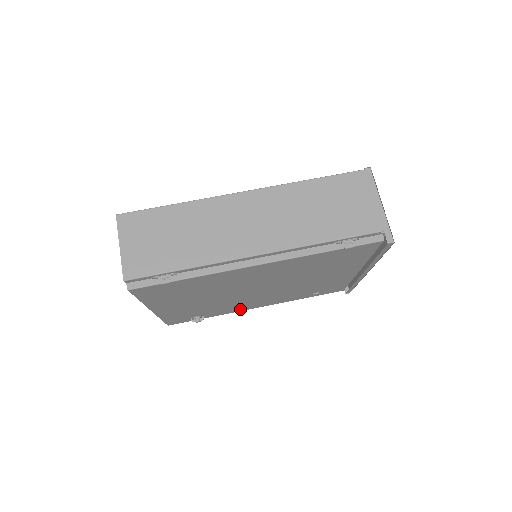
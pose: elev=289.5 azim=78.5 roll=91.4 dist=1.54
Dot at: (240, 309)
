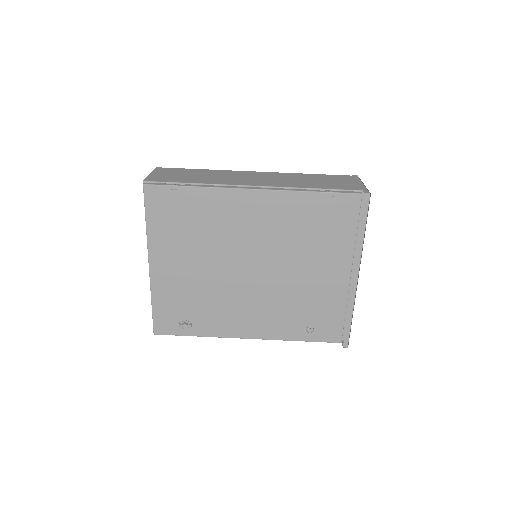
Dot at: (230, 330)
